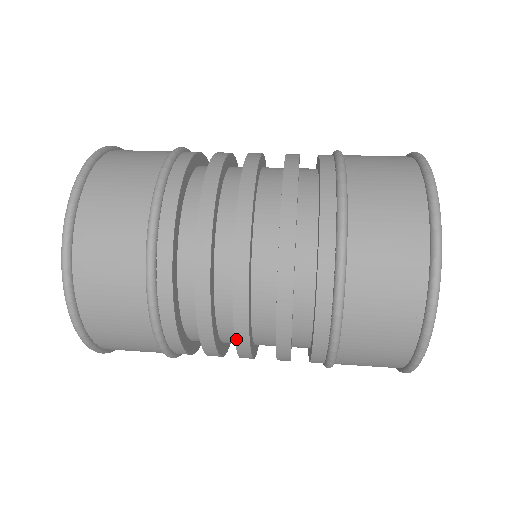
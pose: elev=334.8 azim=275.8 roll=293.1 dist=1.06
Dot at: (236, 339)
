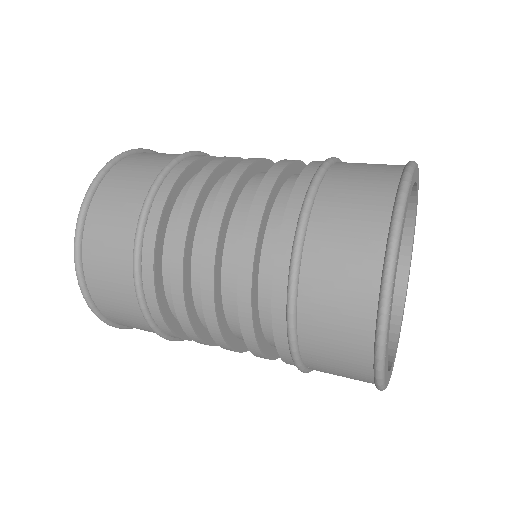
Dot at: (204, 245)
